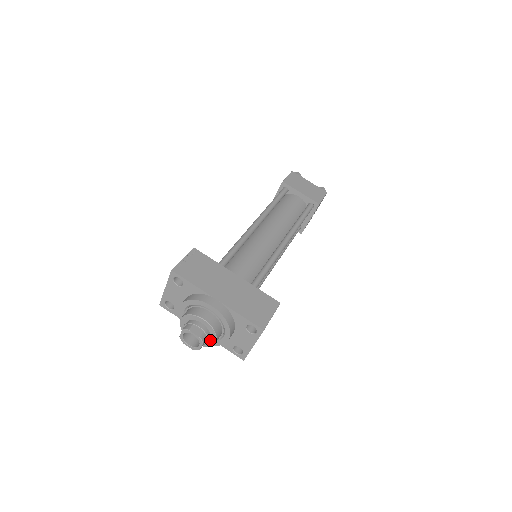
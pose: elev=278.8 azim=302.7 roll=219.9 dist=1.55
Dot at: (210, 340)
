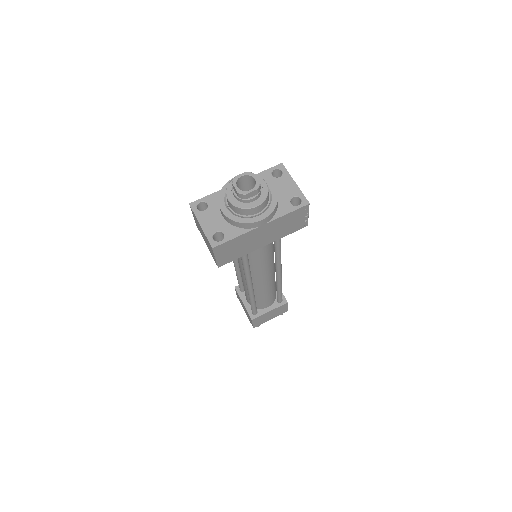
Dot at: (261, 186)
